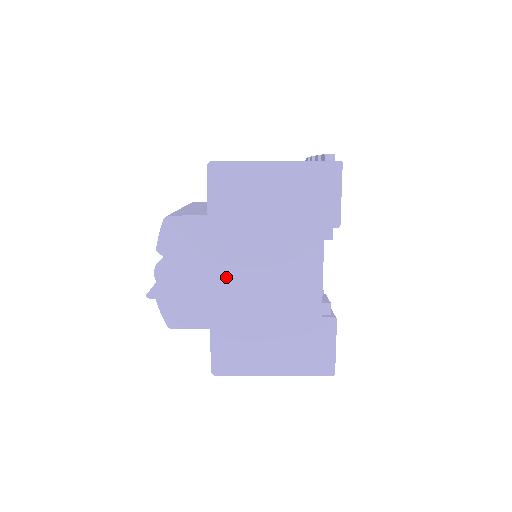
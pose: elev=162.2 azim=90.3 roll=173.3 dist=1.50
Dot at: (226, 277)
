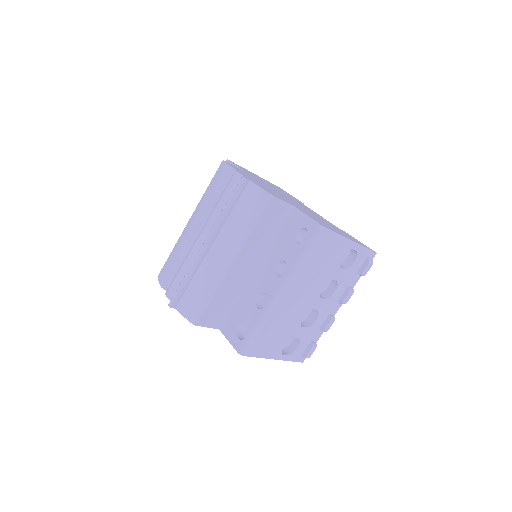
Dot at: (278, 193)
